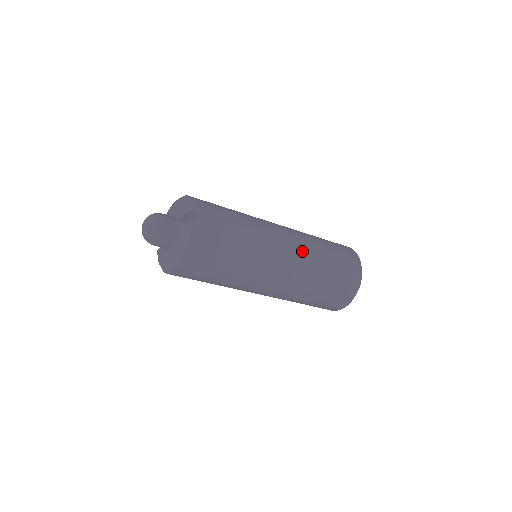
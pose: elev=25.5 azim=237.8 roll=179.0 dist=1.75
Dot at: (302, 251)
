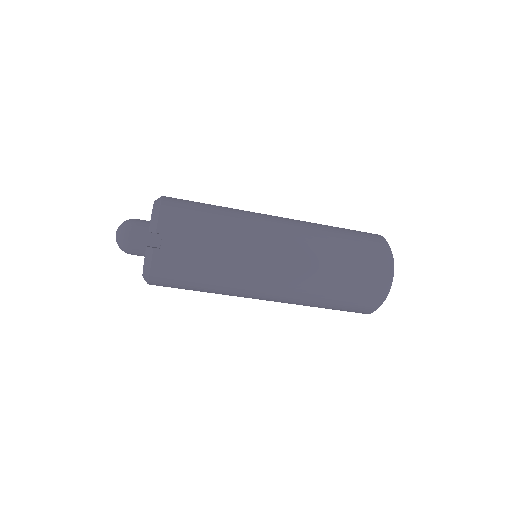
Dot at: (301, 265)
